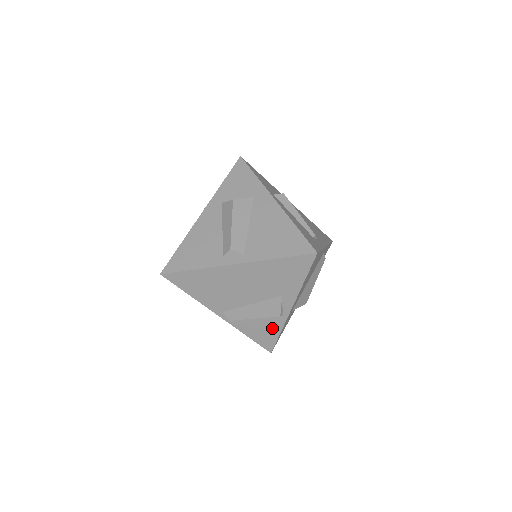
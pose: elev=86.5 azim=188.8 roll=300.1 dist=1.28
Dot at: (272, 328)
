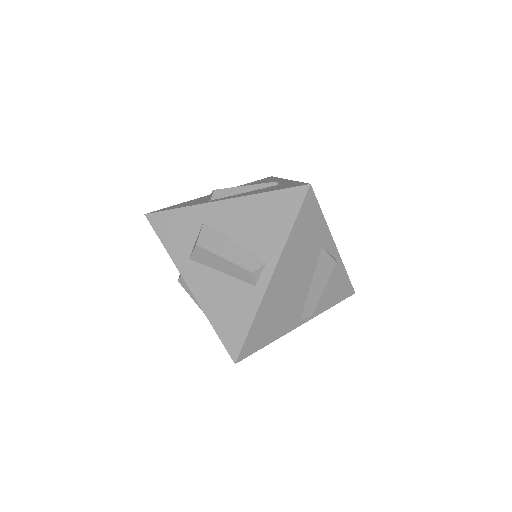
Dot at: (339, 278)
